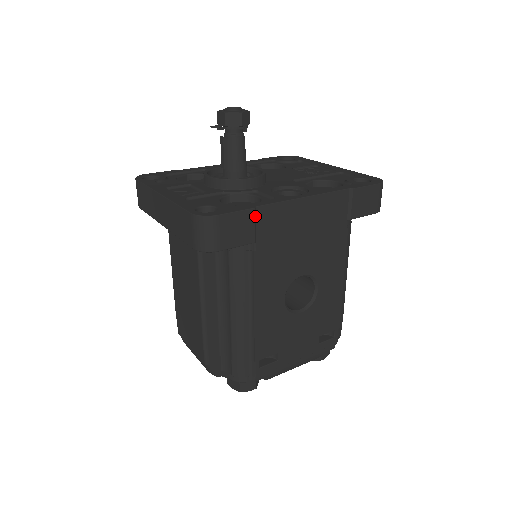
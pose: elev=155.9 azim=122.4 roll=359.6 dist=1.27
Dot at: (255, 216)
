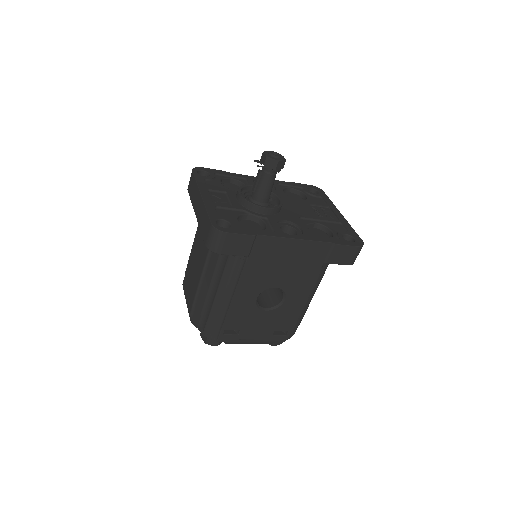
Dot at: (254, 240)
